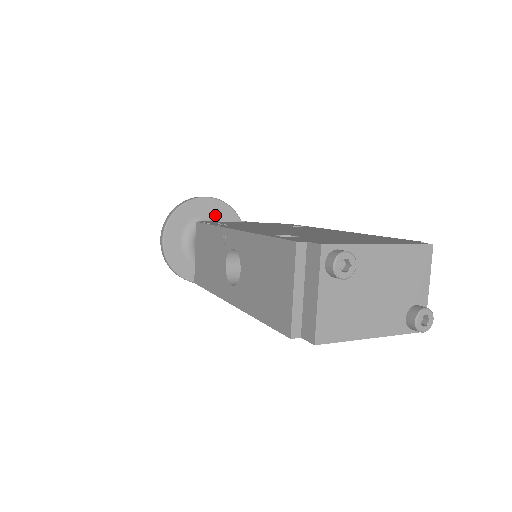
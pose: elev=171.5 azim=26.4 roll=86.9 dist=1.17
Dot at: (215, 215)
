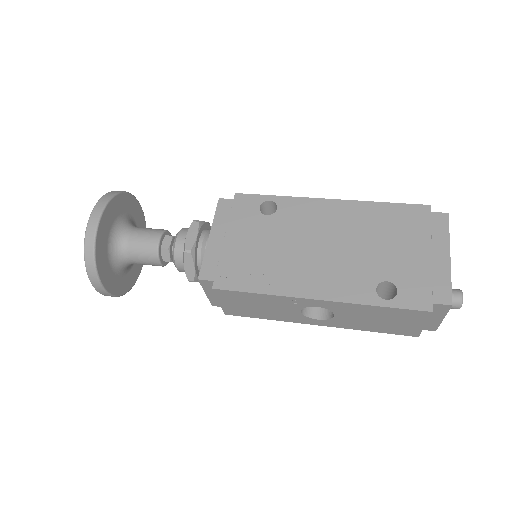
Dot at: (115, 218)
